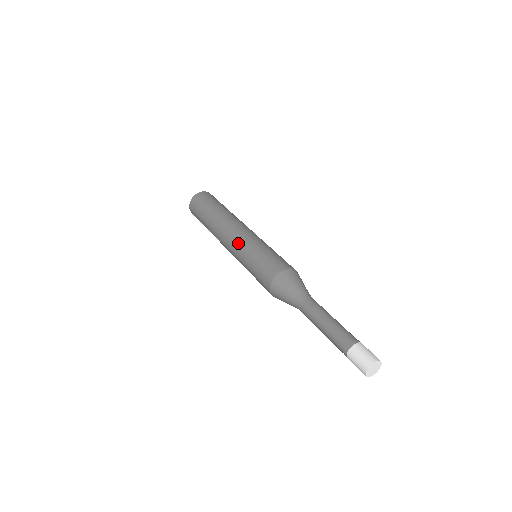
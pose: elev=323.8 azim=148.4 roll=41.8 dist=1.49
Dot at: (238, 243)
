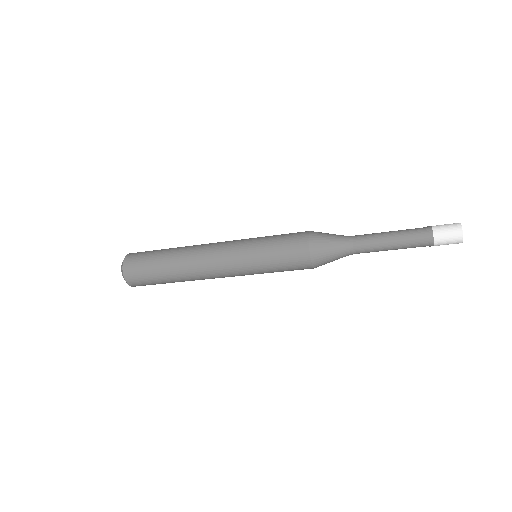
Dot at: (234, 247)
